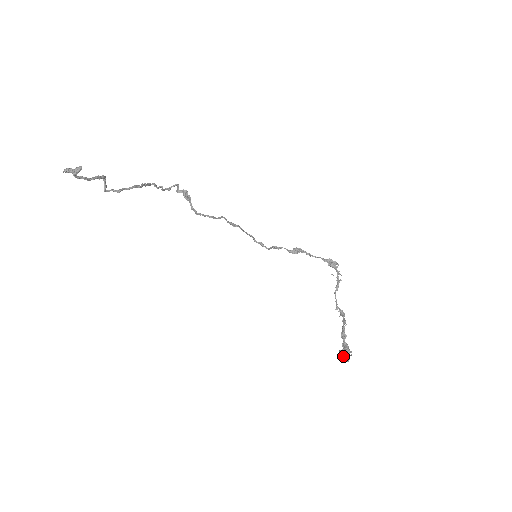
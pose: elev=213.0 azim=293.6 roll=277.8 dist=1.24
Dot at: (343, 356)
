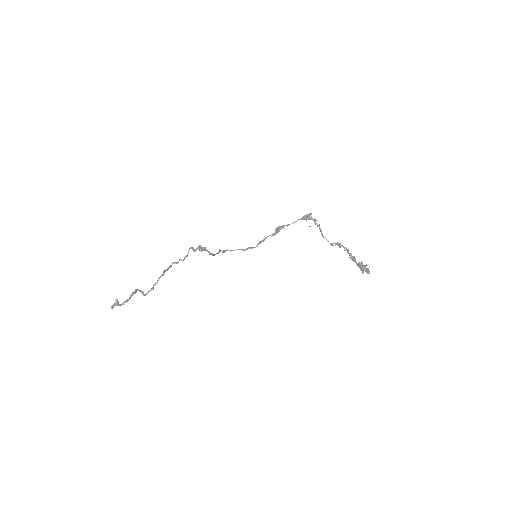
Dot at: (362, 273)
